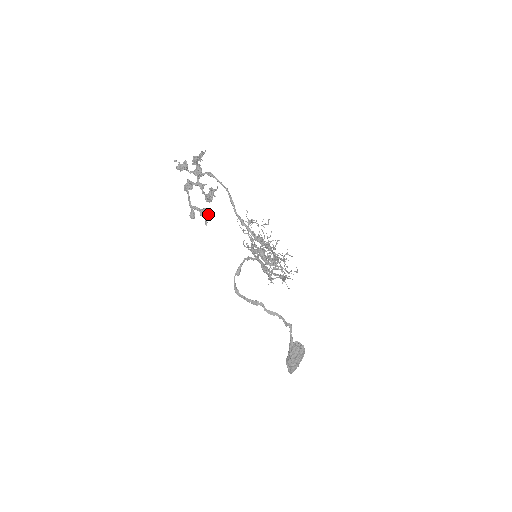
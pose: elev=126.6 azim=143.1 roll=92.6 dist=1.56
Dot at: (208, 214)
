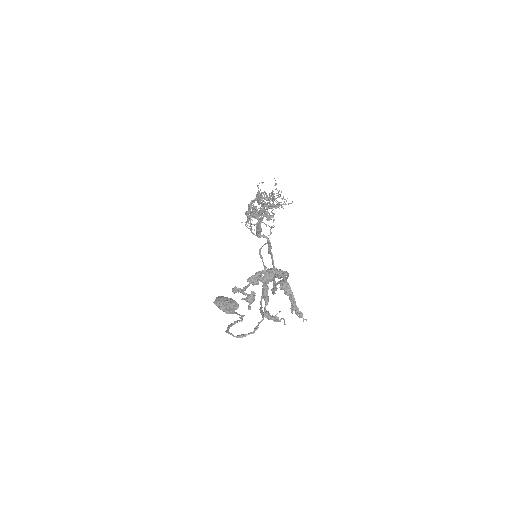
Dot at: (253, 301)
